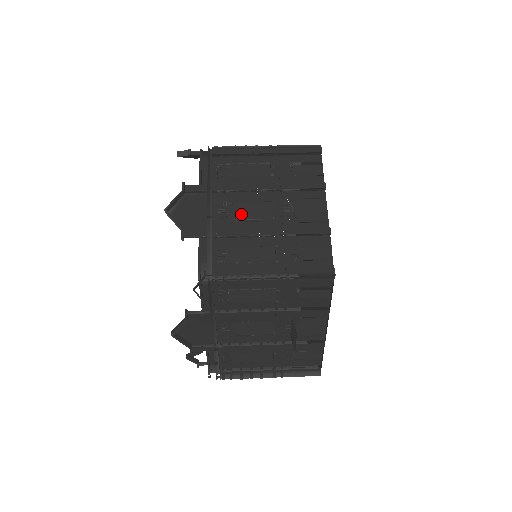
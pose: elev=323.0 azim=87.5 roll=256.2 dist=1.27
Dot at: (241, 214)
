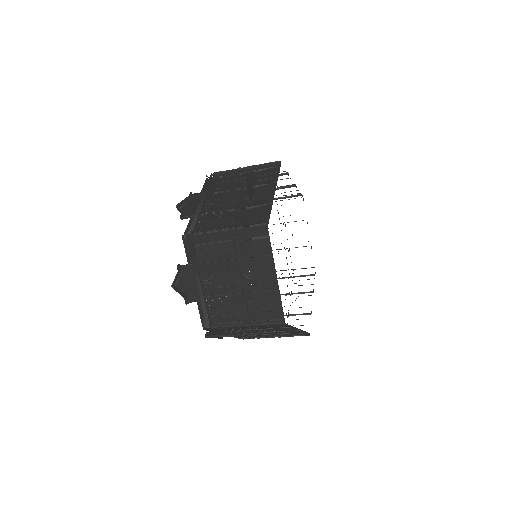
Dot at: occluded
